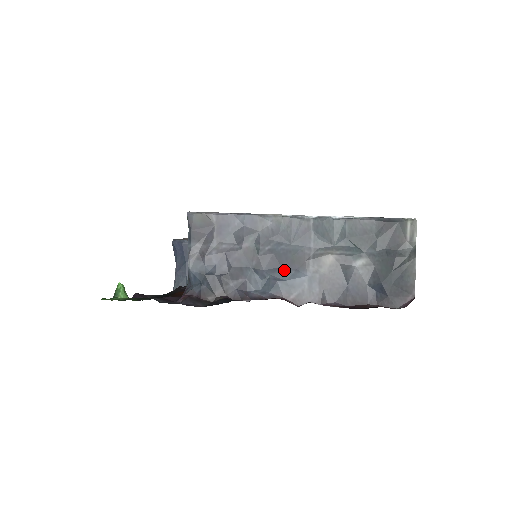
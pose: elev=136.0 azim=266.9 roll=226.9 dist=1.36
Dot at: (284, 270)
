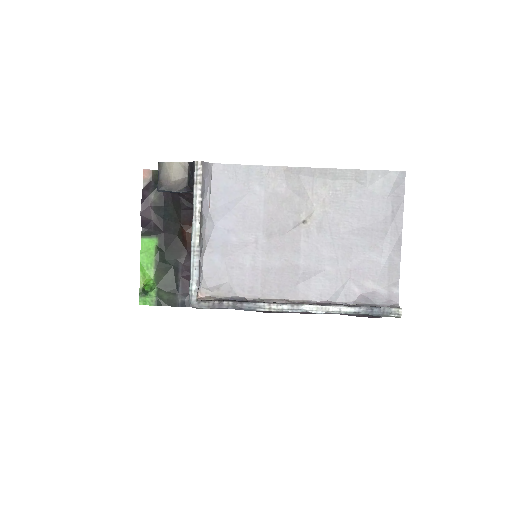
Dot at: occluded
